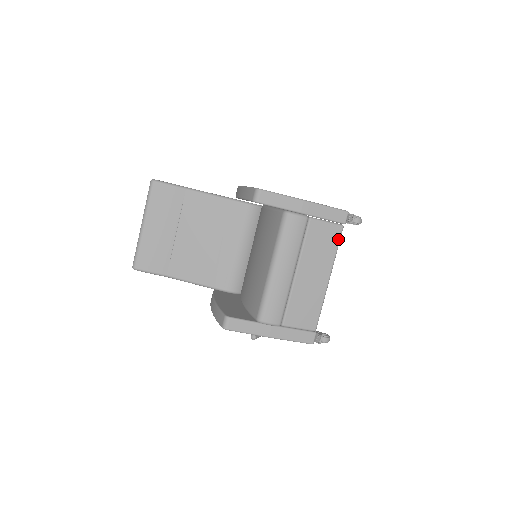
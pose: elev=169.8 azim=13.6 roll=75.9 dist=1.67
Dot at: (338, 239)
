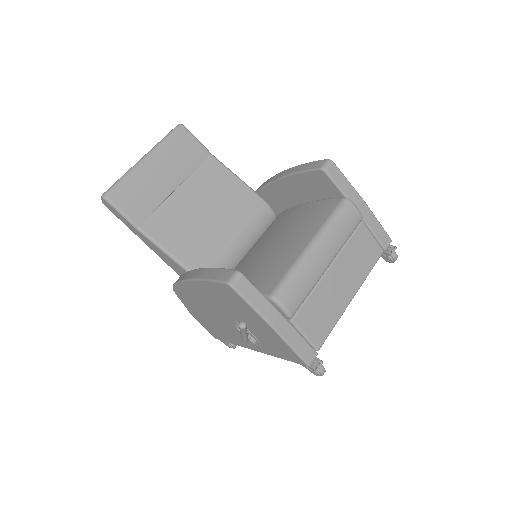
Dot at: (375, 261)
